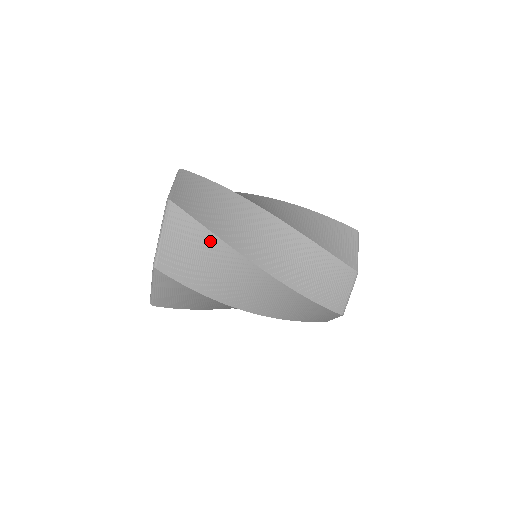
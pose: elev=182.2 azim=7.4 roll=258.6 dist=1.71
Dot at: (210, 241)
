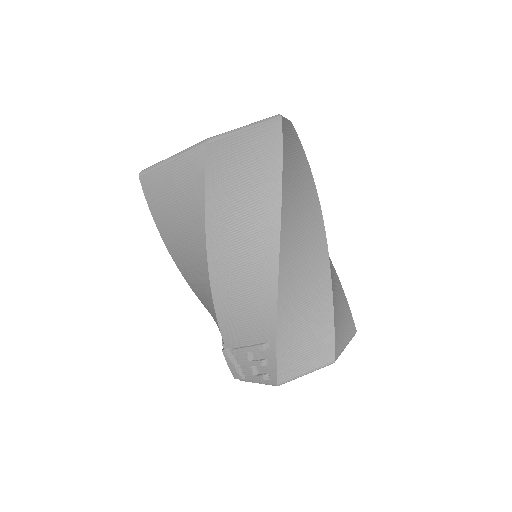
Dot at: (307, 170)
